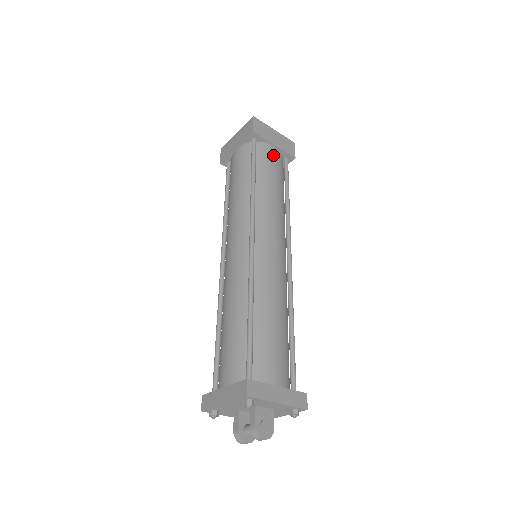
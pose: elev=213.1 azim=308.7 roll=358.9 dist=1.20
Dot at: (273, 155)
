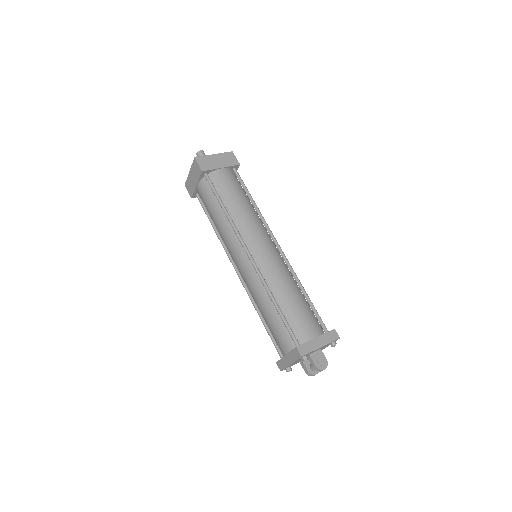
Dot at: (225, 177)
